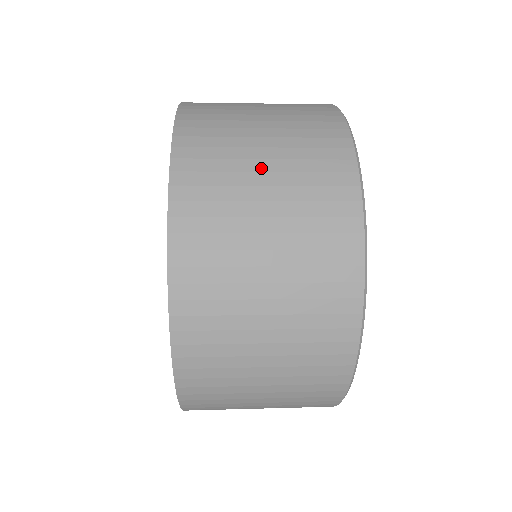
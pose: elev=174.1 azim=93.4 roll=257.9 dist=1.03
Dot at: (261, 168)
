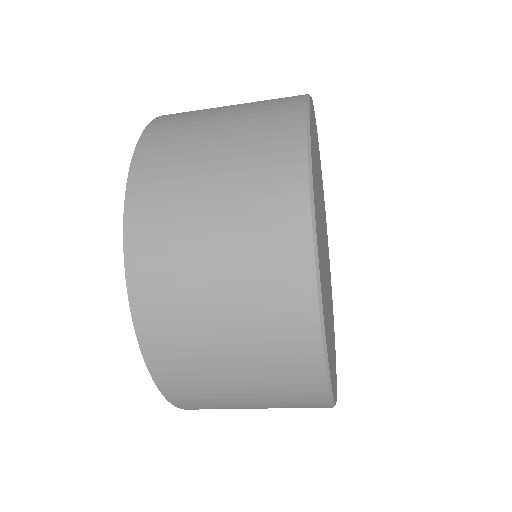
Dot at: (209, 184)
